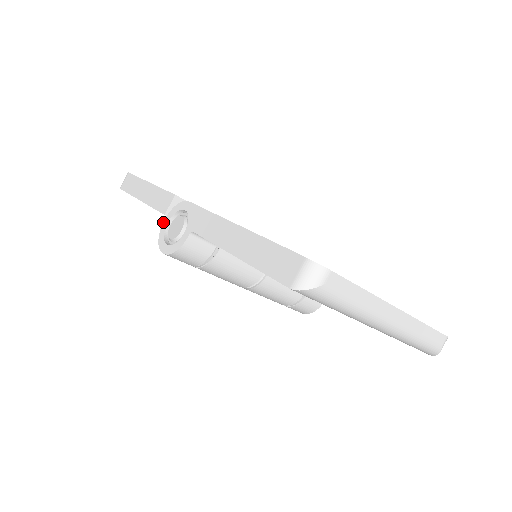
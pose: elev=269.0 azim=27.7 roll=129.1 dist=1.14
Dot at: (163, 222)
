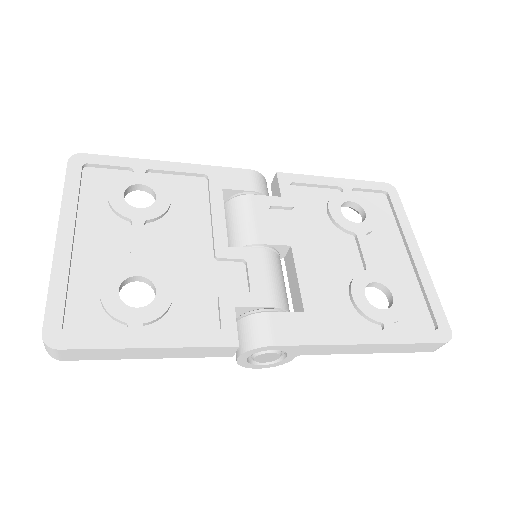
Dot at: (237, 360)
